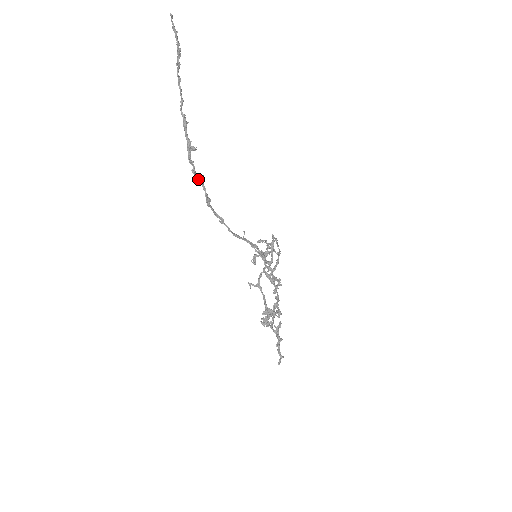
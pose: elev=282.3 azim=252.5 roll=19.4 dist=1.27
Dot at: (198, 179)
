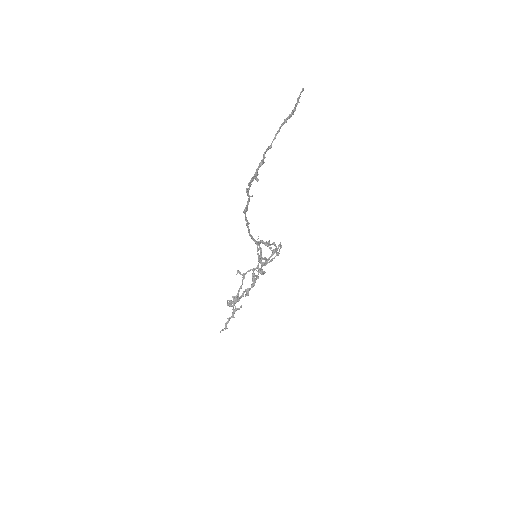
Dot at: (248, 195)
